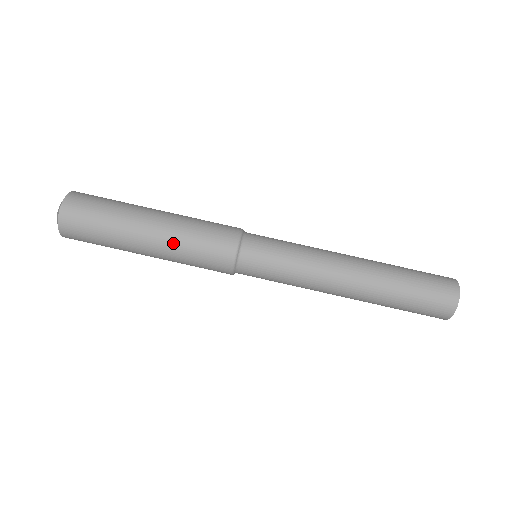
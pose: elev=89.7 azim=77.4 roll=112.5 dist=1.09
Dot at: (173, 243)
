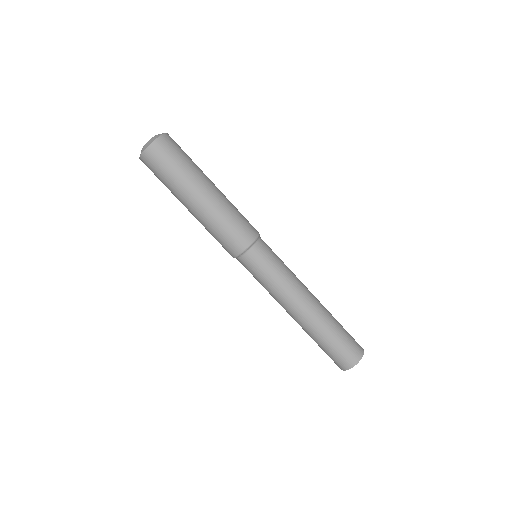
Dot at: (203, 223)
